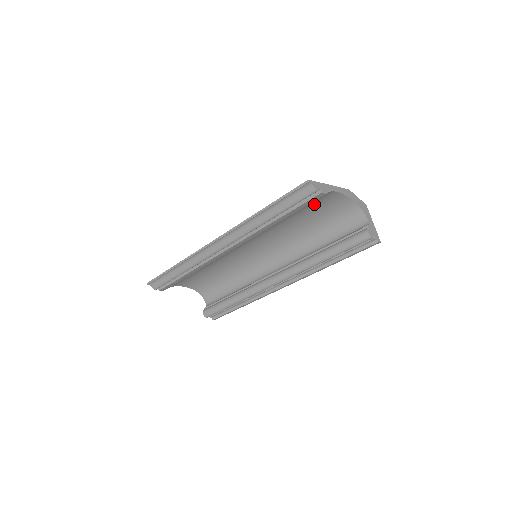
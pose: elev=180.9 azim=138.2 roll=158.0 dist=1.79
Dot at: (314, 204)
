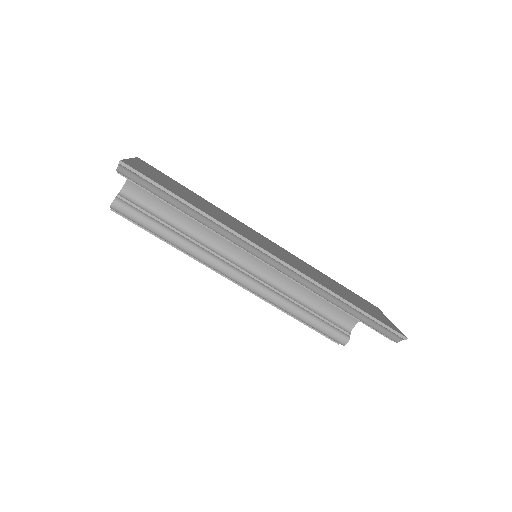
Dot at: occluded
